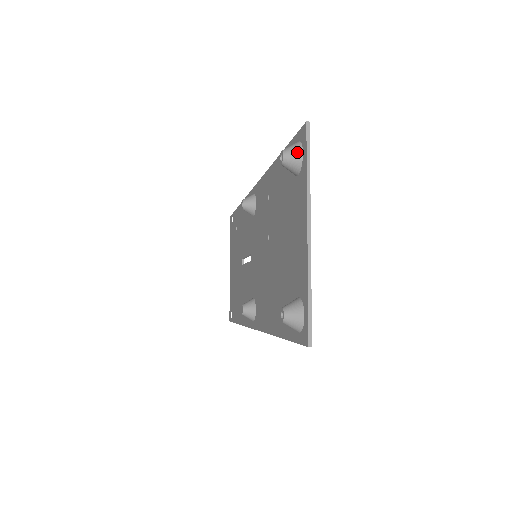
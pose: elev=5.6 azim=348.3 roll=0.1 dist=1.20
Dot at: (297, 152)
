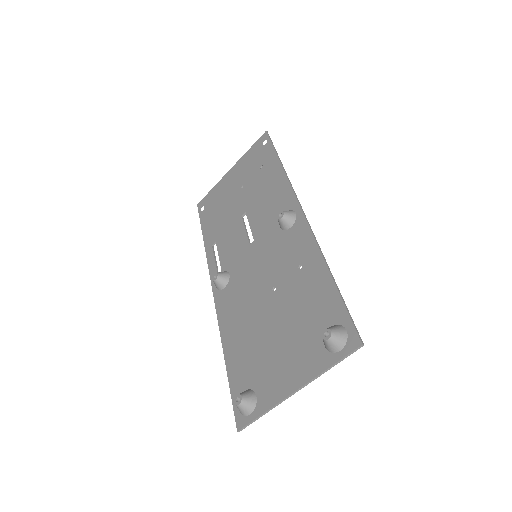
Dot at: (338, 346)
